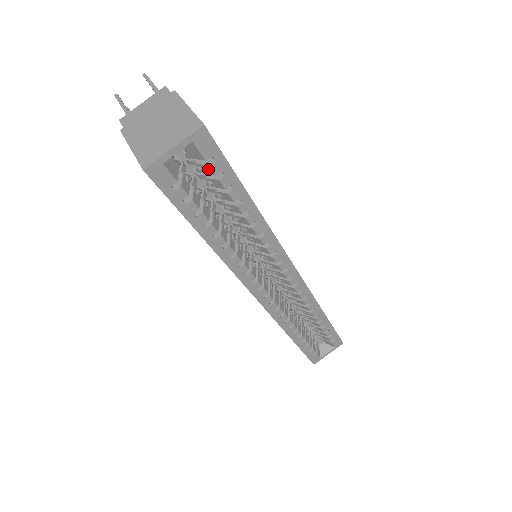
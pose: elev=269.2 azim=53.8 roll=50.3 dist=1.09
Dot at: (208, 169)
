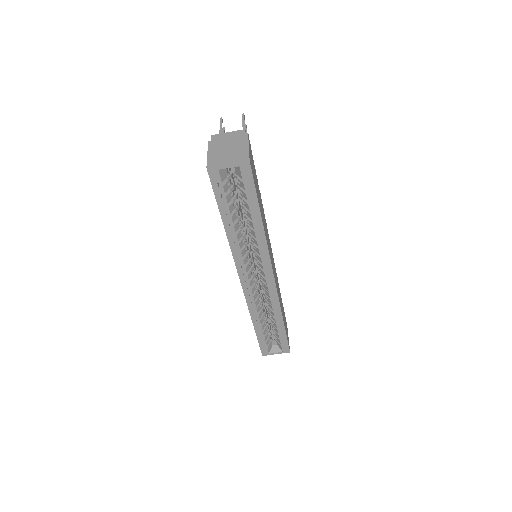
Dot at: (242, 185)
